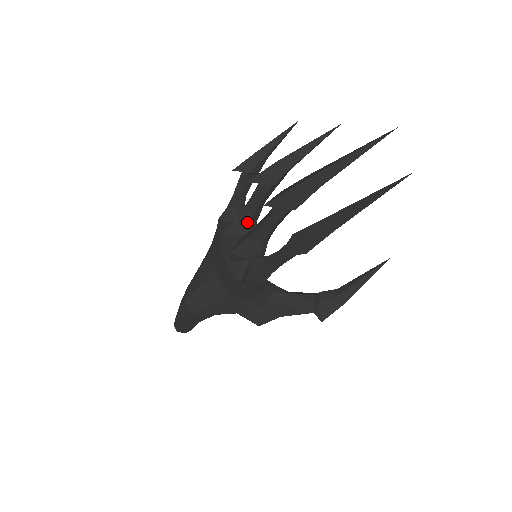
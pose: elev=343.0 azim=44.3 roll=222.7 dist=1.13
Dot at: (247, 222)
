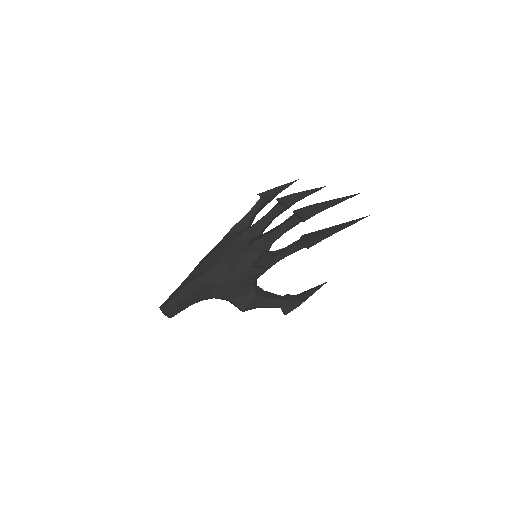
Dot at: (261, 229)
